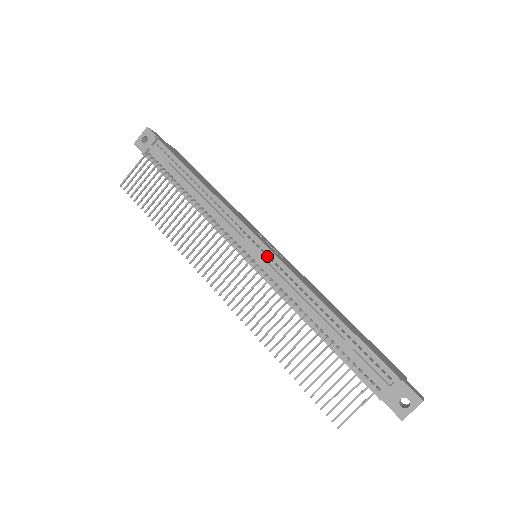
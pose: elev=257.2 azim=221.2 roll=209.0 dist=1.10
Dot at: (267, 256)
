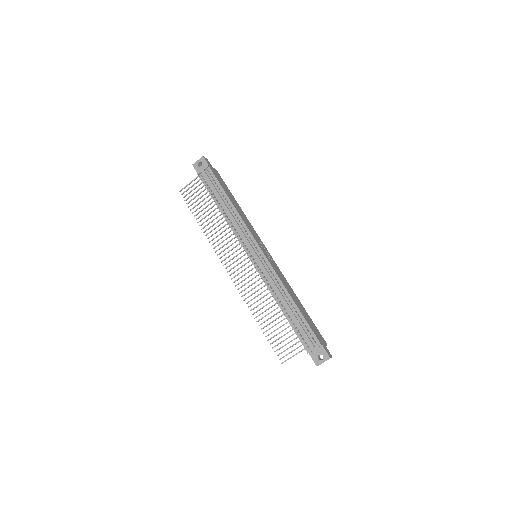
Dot at: (262, 259)
